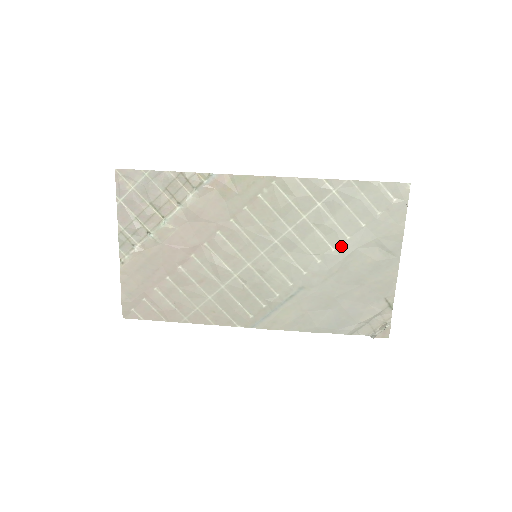
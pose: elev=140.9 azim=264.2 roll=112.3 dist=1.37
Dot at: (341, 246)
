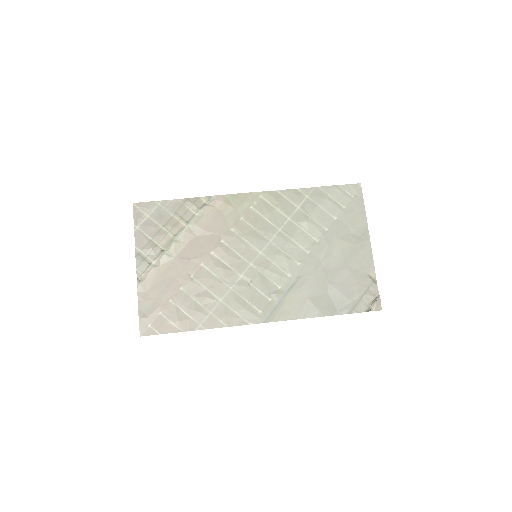
Dot at: (322, 237)
